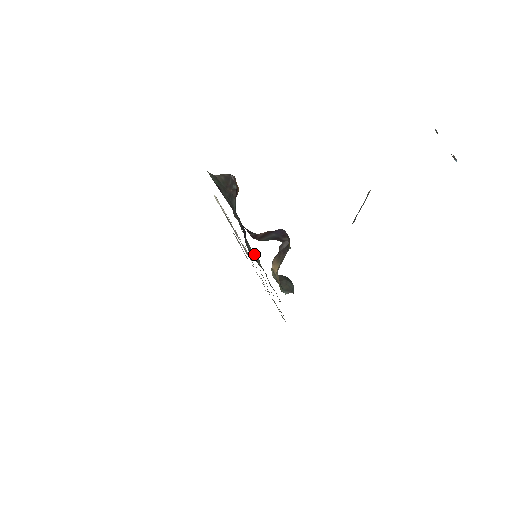
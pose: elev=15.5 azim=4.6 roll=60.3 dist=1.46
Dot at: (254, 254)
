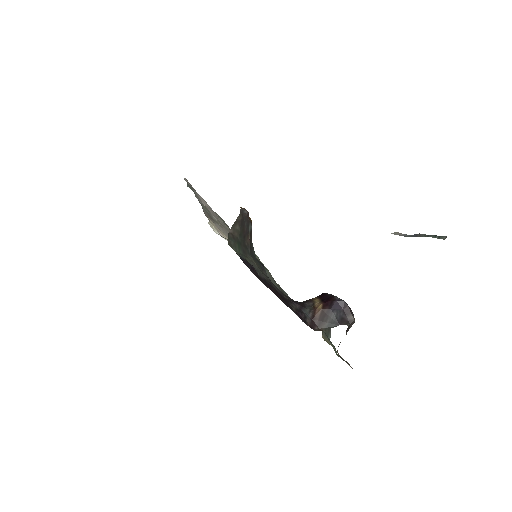
Dot at: (267, 274)
